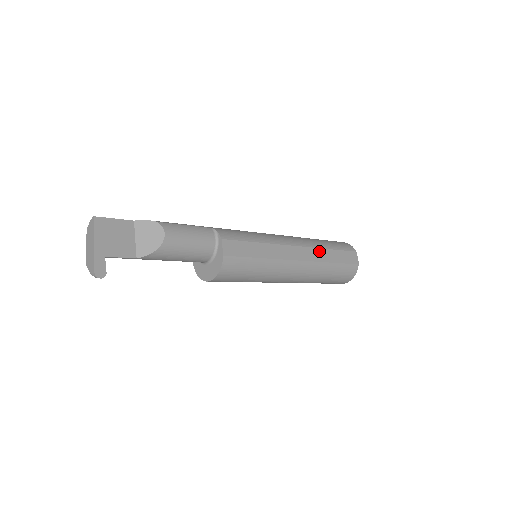
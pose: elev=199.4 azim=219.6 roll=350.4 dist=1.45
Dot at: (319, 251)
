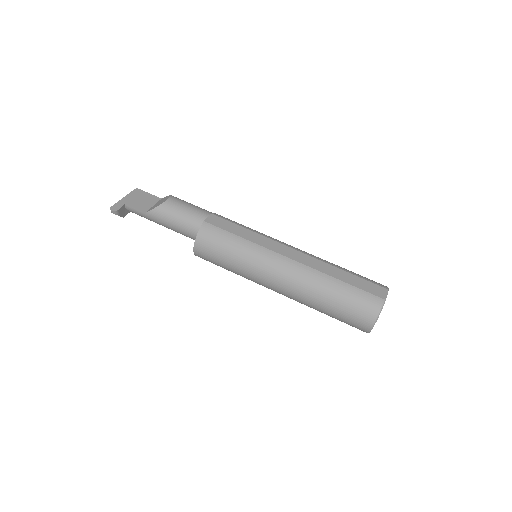
Dot at: (324, 264)
